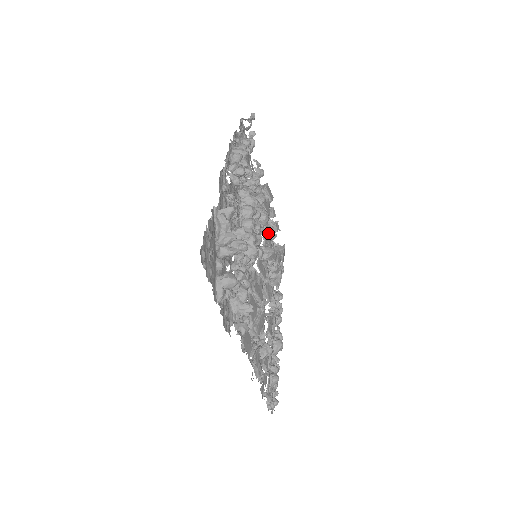
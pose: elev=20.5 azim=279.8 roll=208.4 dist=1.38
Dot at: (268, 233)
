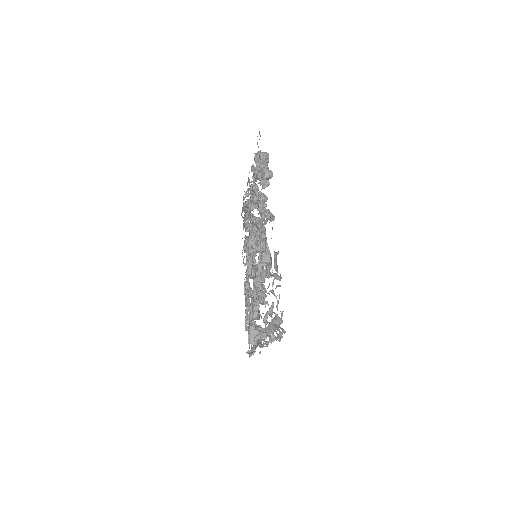
Dot at: occluded
